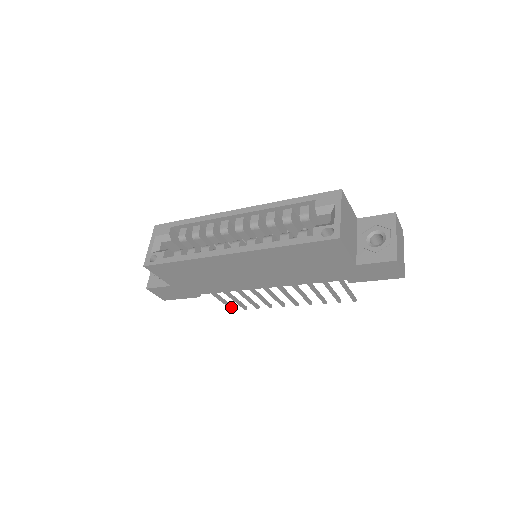
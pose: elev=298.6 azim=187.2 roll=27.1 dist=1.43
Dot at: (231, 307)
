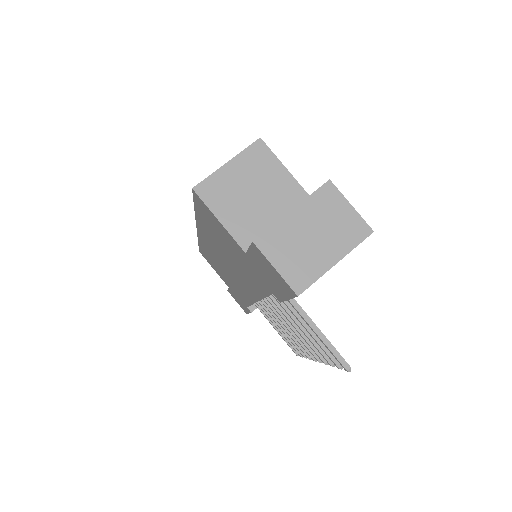
Dot at: (291, 347)
